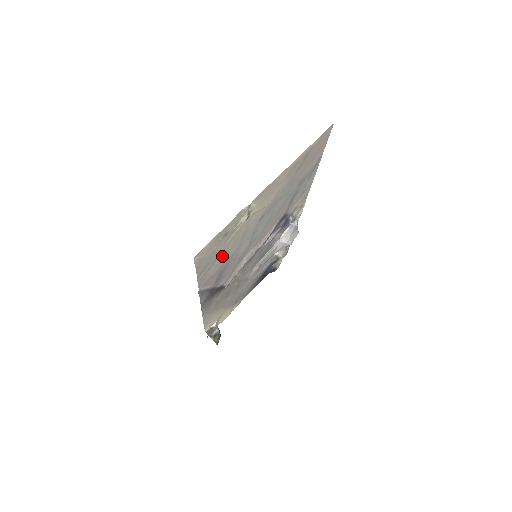
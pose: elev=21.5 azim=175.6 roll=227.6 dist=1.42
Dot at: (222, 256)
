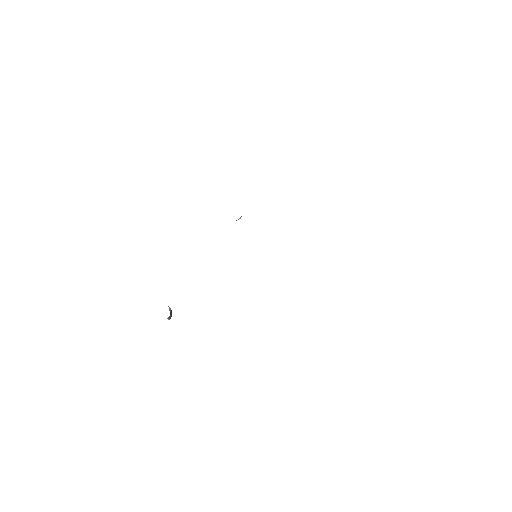
Dot at: occluded
